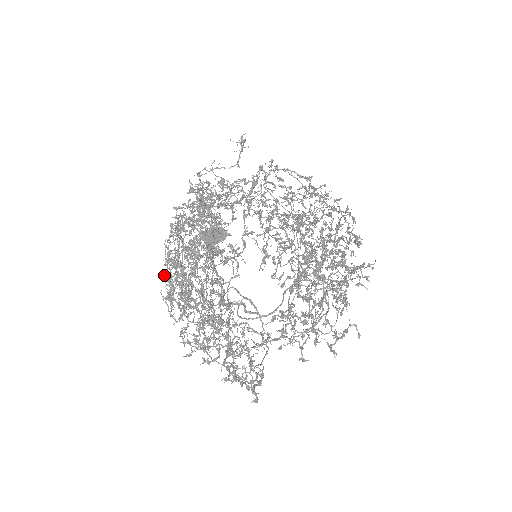
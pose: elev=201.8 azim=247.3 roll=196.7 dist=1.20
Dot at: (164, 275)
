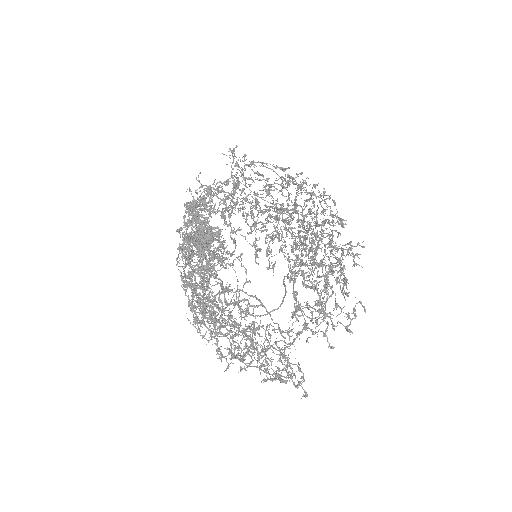
Dot at: occluded
